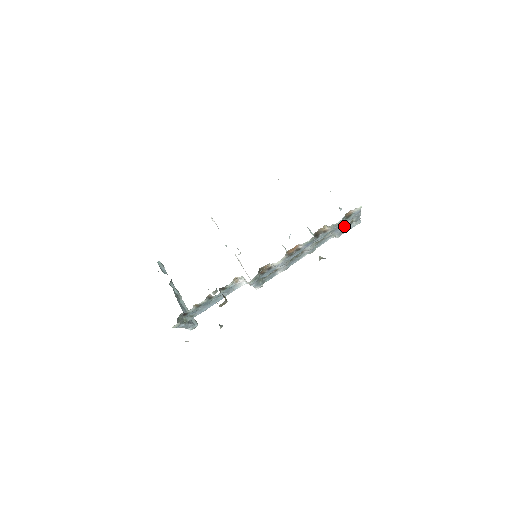
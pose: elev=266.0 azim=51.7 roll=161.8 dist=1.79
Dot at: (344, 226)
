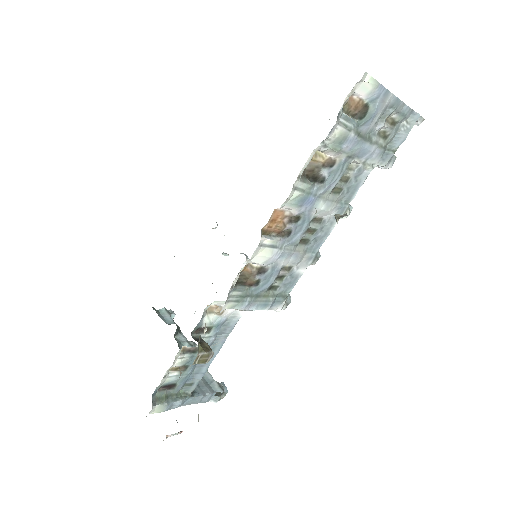
Dot at: (381, 138)
